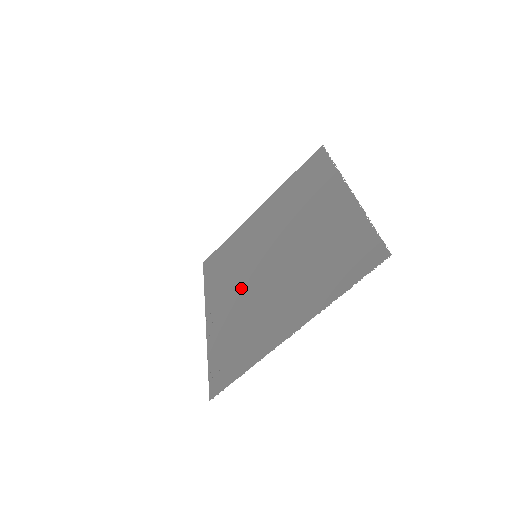
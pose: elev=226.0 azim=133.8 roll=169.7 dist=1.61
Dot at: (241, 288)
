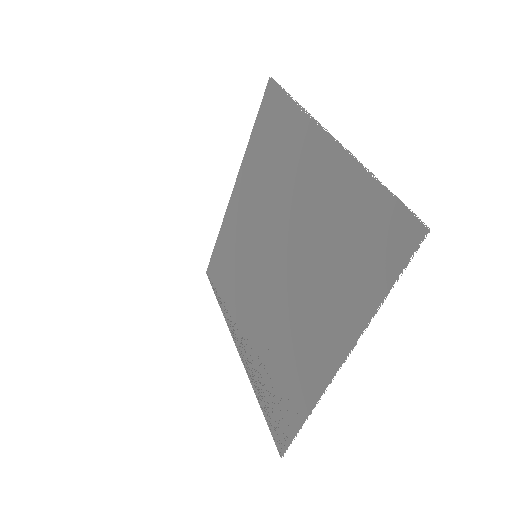
Dot at: (257, 303)
